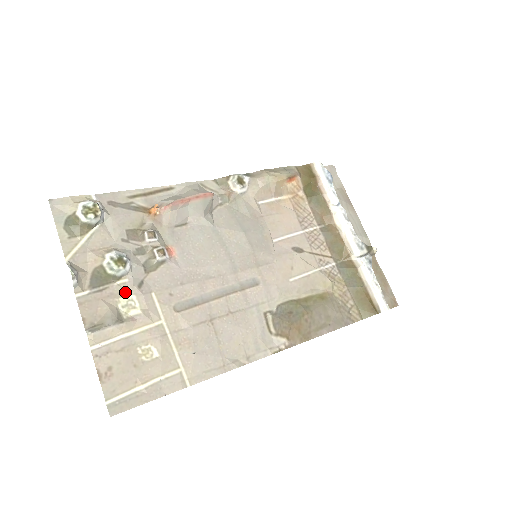
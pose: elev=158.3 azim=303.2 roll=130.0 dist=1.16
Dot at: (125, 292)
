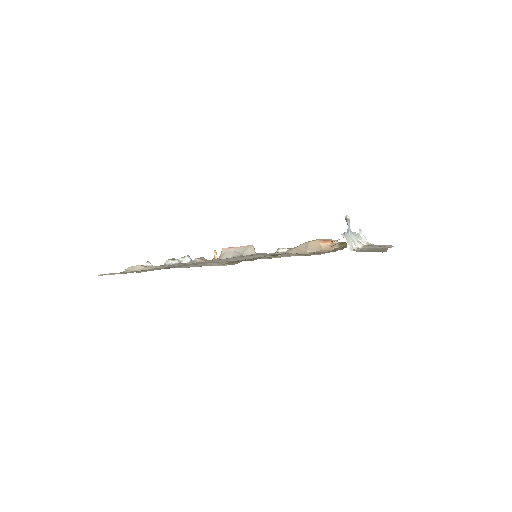
Dot at: occluded
